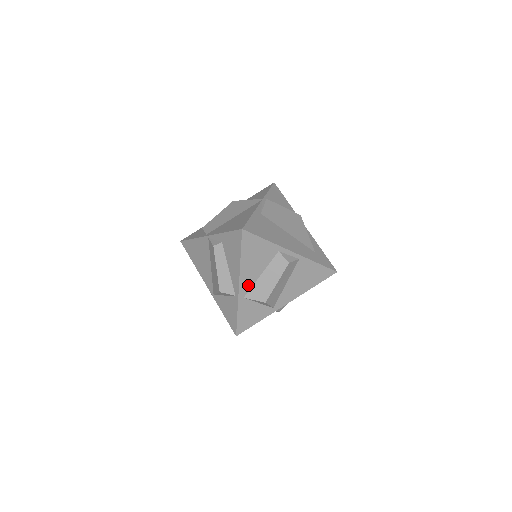
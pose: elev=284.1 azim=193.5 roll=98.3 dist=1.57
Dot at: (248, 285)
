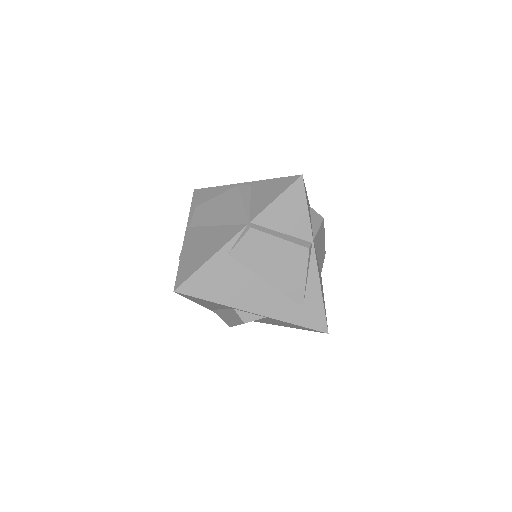
Dot at: (212, 308)
